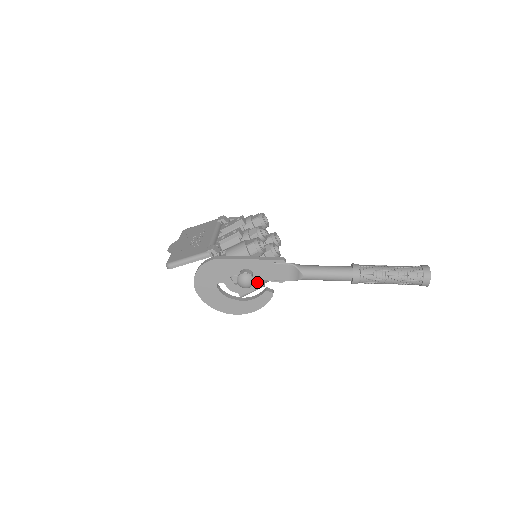
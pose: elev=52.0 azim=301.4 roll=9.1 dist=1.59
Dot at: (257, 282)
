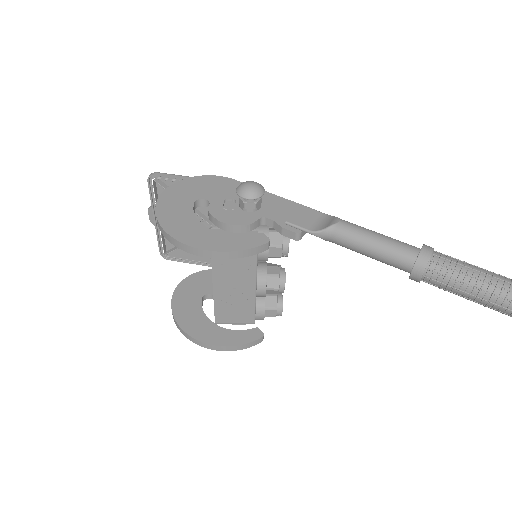
Dot at: (257, 218)
